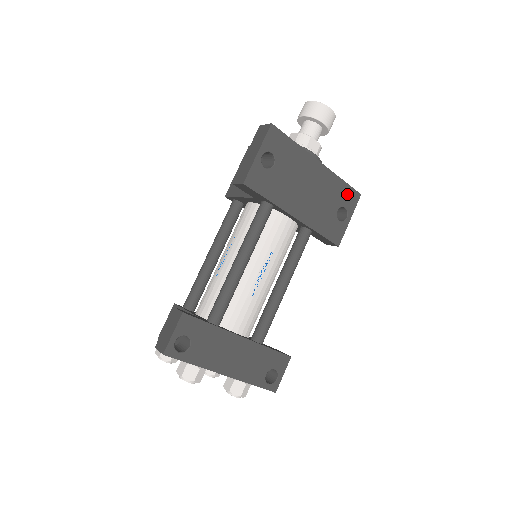
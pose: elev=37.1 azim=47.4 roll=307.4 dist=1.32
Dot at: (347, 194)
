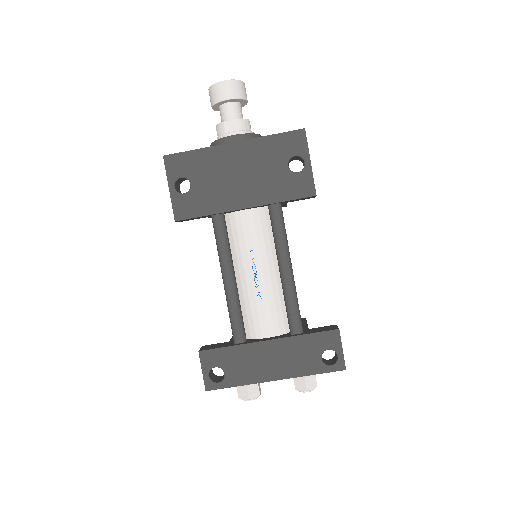
Dot at: (287, 142)
